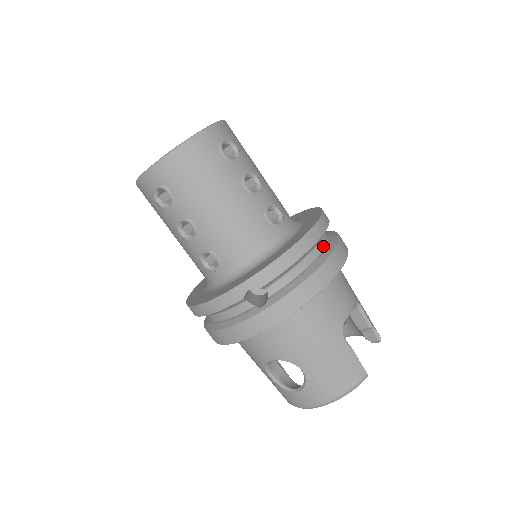
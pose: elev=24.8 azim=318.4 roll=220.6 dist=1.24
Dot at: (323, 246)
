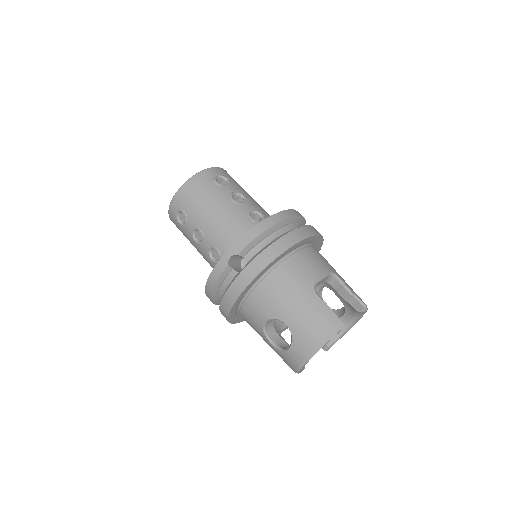
Dot at: (292, 229)
